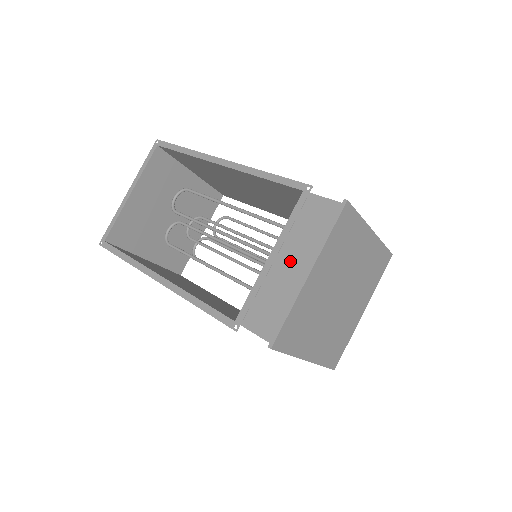
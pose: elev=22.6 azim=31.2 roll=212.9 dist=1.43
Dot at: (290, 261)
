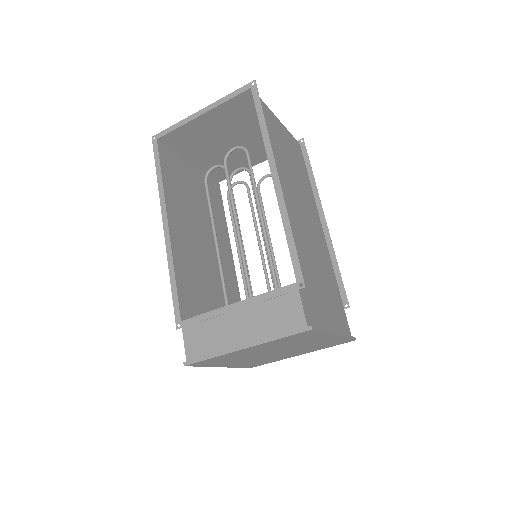
Dot at: (242, 324)
